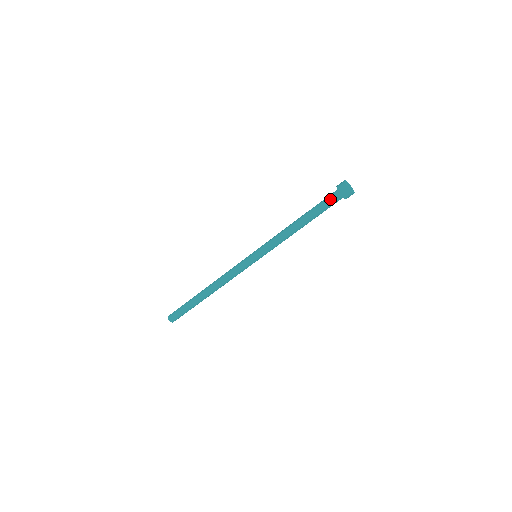
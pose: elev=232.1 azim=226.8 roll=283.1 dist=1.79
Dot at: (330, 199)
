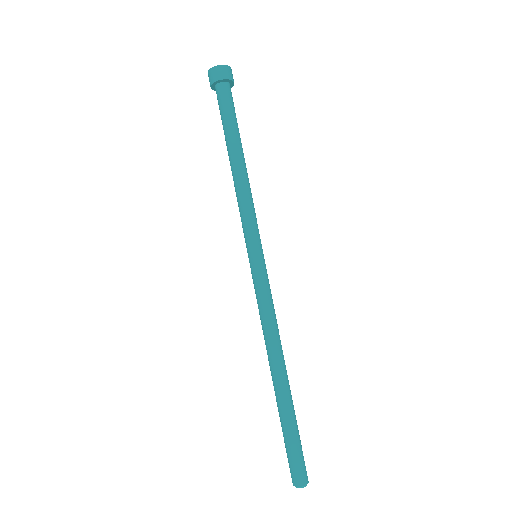
Dot at: (218, 103)
